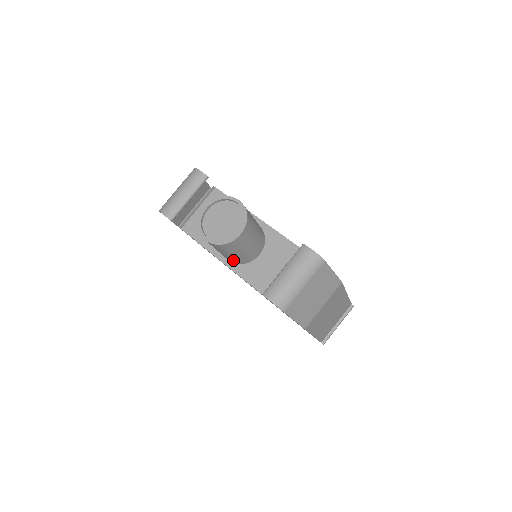
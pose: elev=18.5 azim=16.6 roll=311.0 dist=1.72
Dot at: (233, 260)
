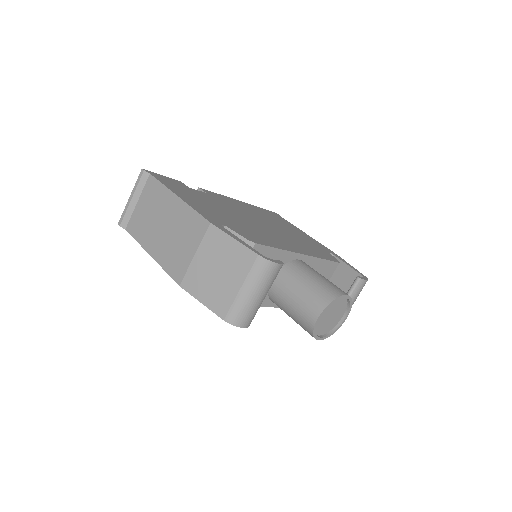
Dot at: occluded
